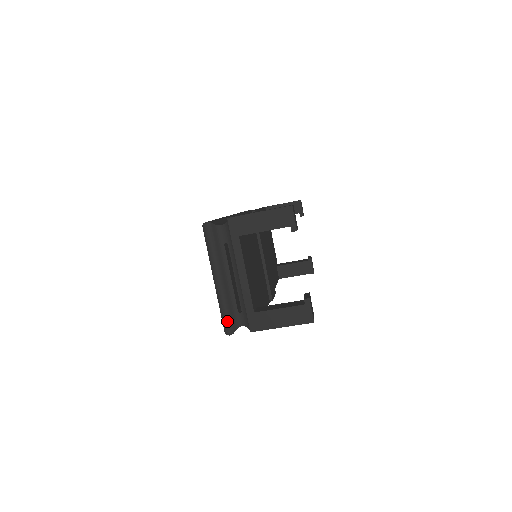
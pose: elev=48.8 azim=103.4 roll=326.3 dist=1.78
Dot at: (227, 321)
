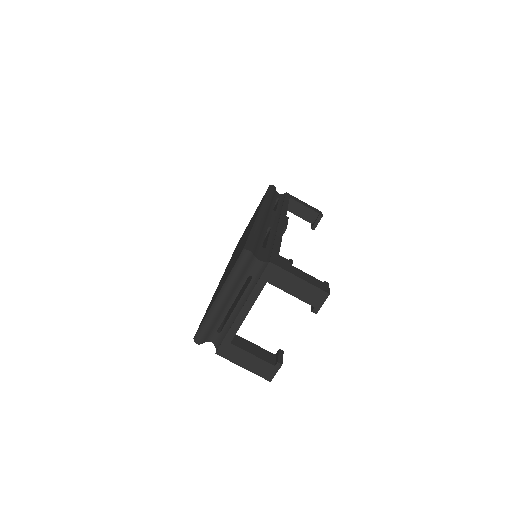
Dot at: (203, 333)
